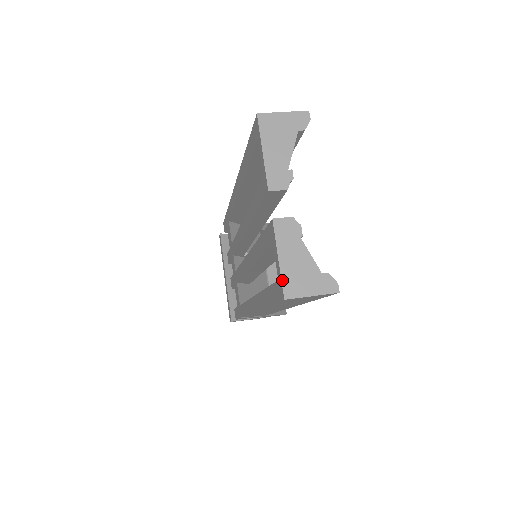
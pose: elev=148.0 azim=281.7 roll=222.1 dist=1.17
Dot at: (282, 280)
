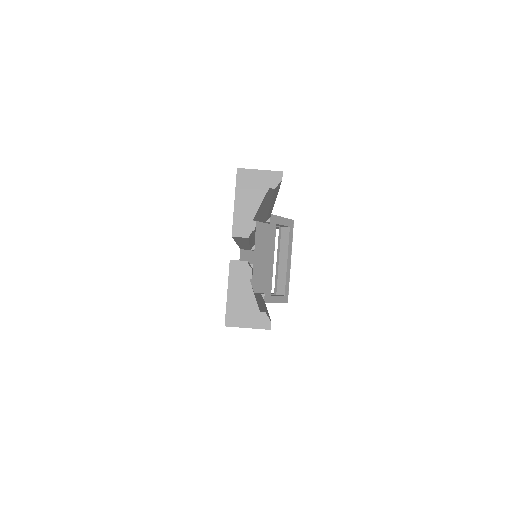
Dot at: (226, 311)
